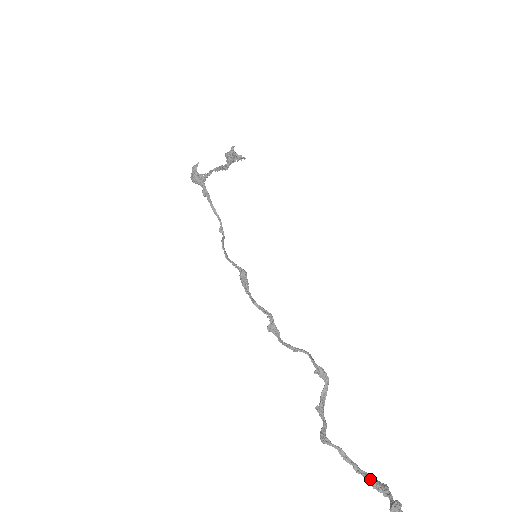
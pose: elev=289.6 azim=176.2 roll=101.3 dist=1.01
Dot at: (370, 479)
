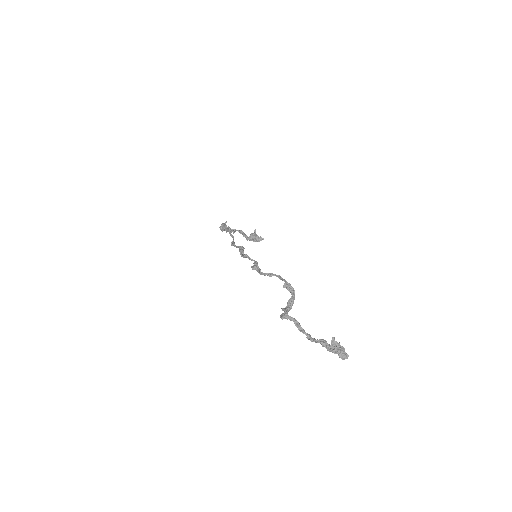
Dot at: (320, 340)
